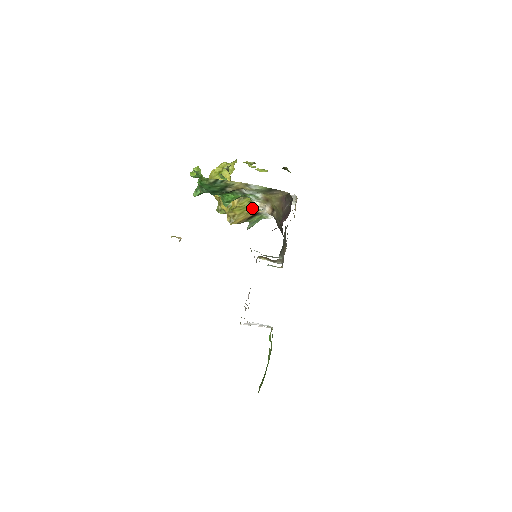
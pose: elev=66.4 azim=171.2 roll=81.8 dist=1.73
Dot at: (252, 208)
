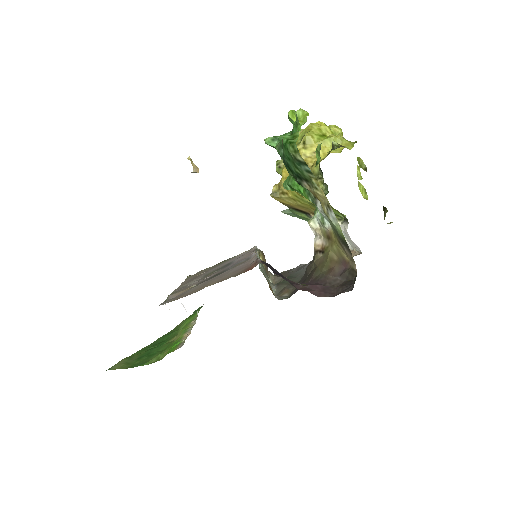
Dot at: (309, 206)
